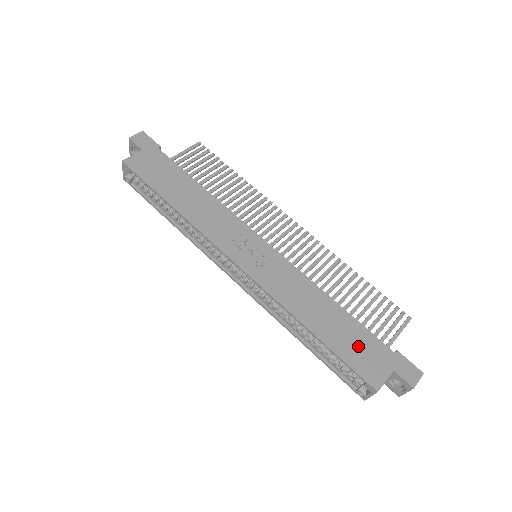
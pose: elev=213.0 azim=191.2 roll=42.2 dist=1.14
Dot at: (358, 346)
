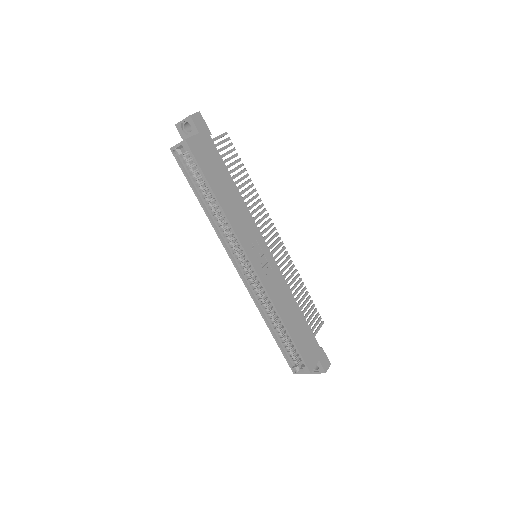
Dot at: (306, 341)
